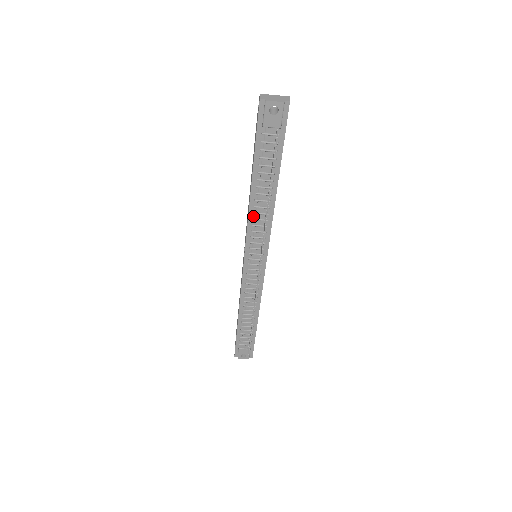
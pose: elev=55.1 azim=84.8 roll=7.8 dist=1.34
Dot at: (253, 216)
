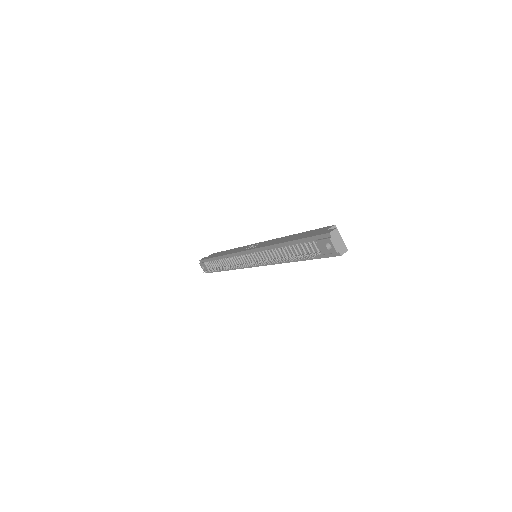
Dot at: (271, 249)
